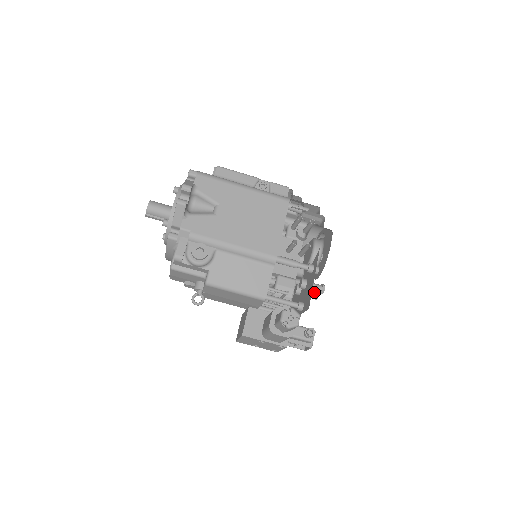
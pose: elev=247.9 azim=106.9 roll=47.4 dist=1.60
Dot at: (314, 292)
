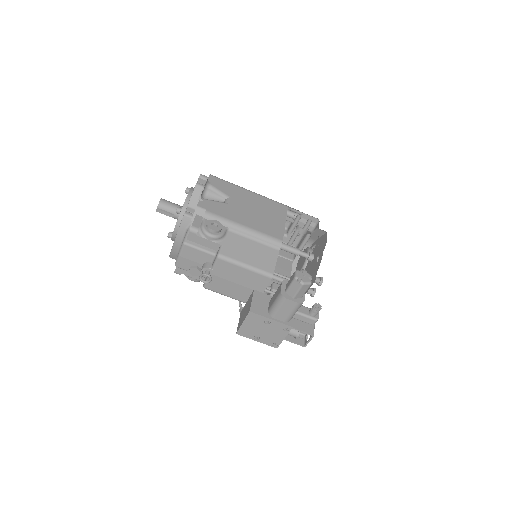
Dot at: (311, 288)
